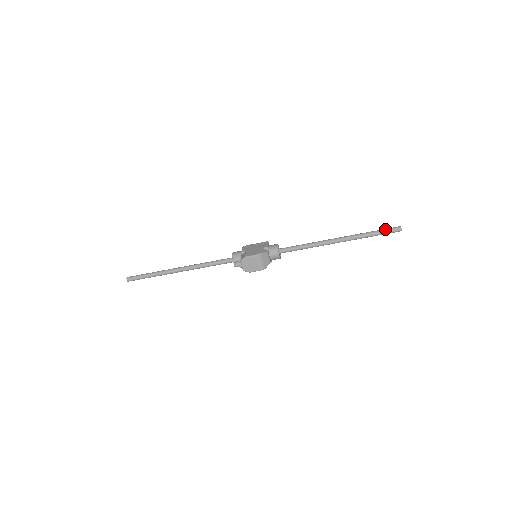
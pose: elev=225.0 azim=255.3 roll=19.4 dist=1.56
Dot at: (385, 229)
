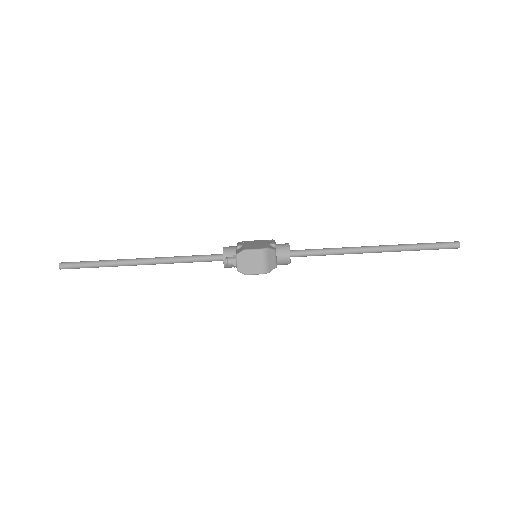
Dot at: (438, 242)
